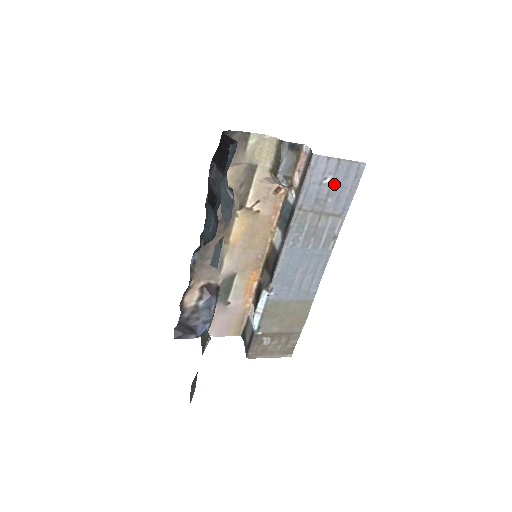
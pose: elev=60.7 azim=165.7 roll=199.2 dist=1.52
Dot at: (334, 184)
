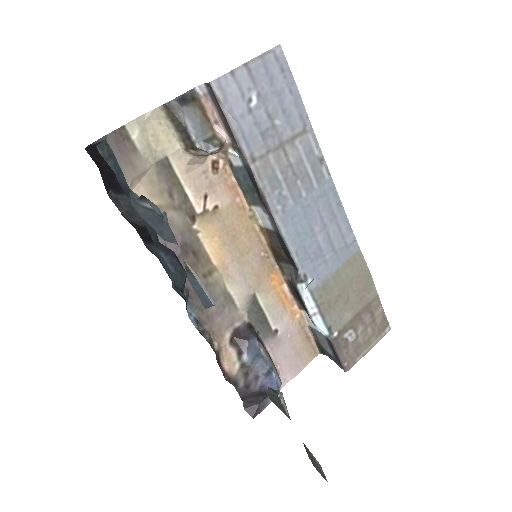
Dot at: (265, 99)
